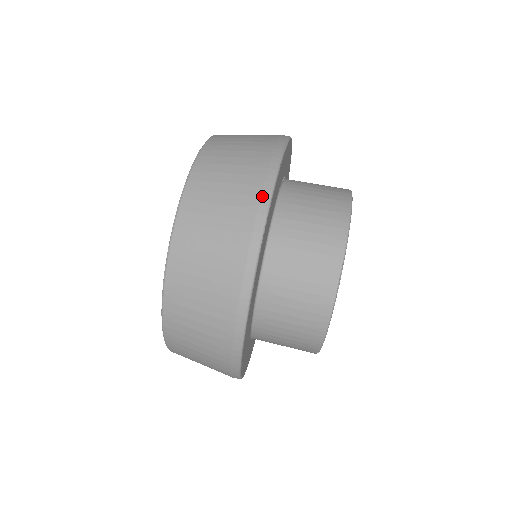
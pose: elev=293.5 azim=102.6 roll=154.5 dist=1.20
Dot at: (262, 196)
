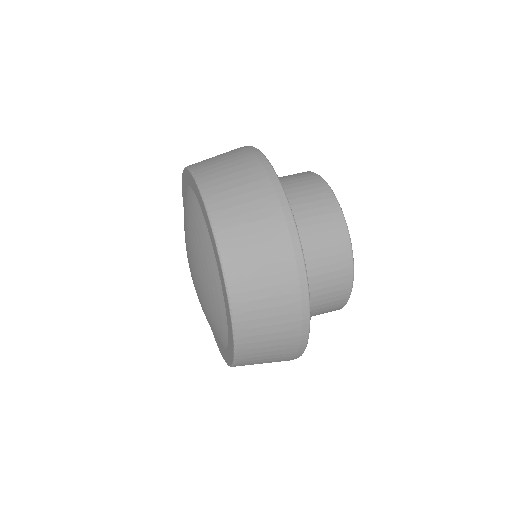
Dot at: (259, 158)
